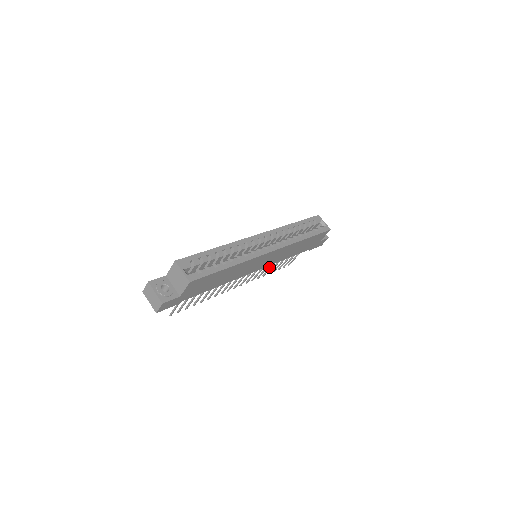
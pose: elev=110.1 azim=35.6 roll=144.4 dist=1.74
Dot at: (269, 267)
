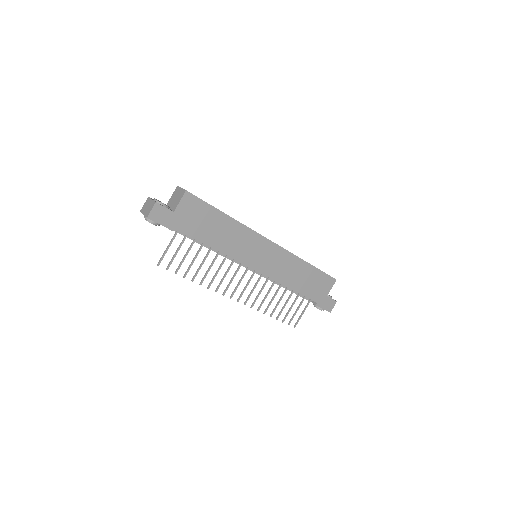
Dot at: (271, 299)
